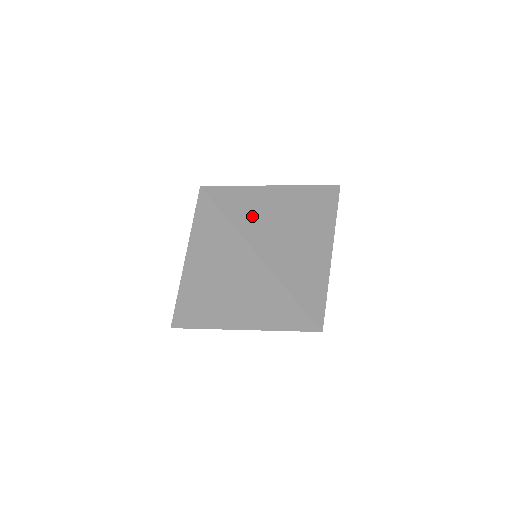
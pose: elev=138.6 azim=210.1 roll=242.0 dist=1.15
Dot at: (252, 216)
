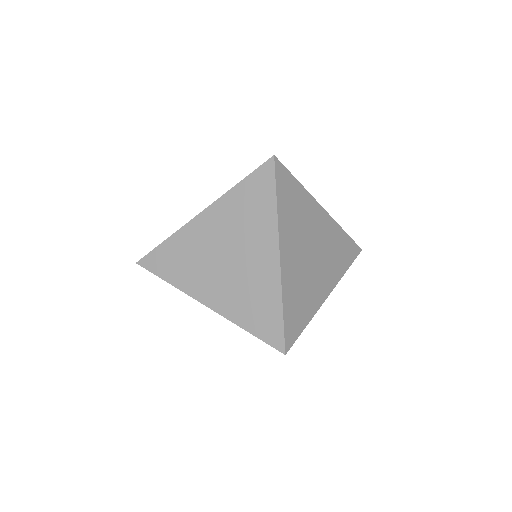
Dot at: (294, 214)
